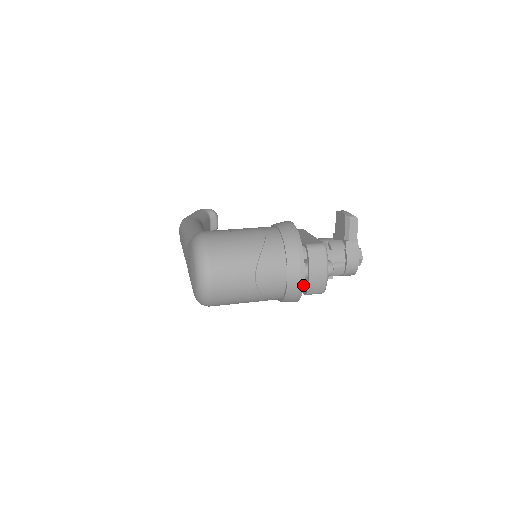
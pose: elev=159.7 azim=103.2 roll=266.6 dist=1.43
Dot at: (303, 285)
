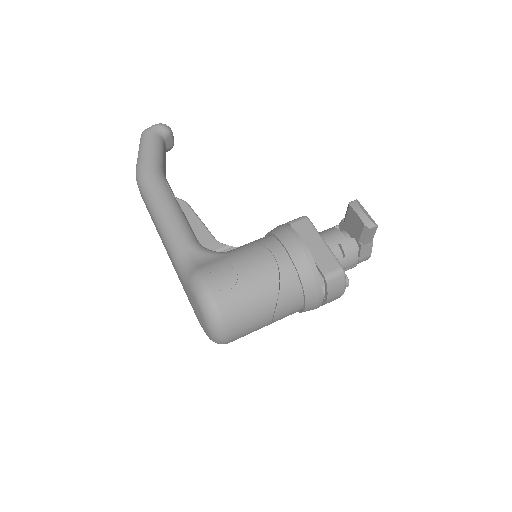
Dot at: occluded
